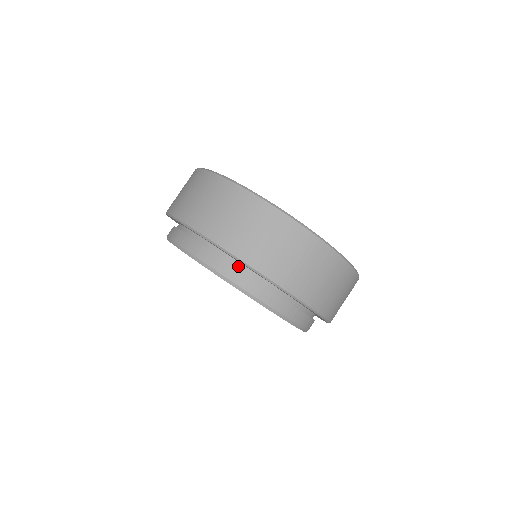
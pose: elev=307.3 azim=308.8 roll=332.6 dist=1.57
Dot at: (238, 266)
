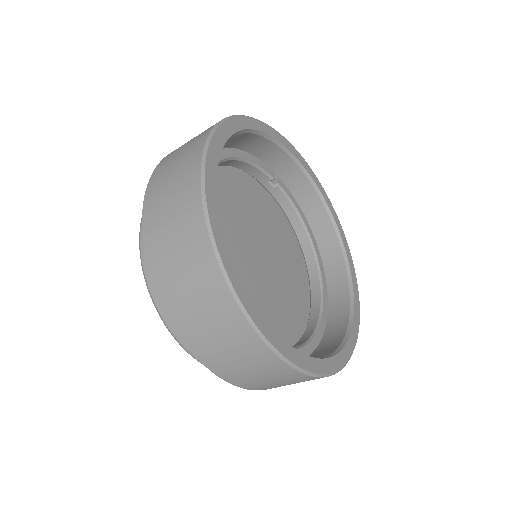
Dot at: occluded
